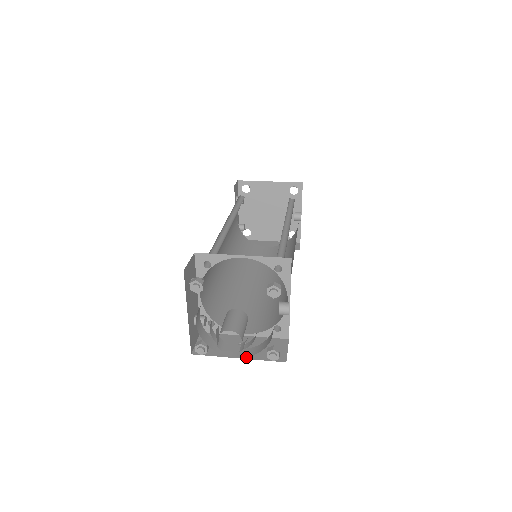
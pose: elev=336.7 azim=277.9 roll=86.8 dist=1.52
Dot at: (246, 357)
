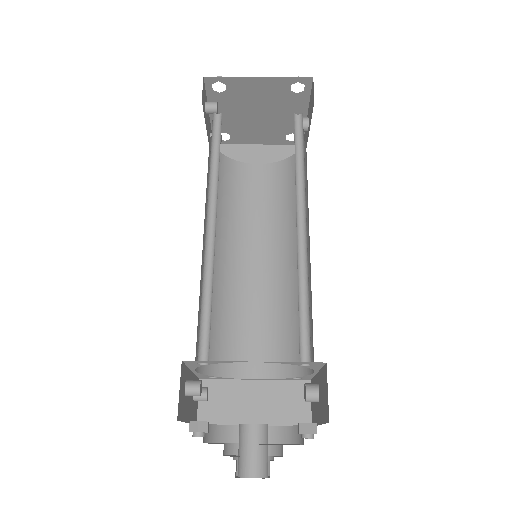
Dot at: (263, 423)
